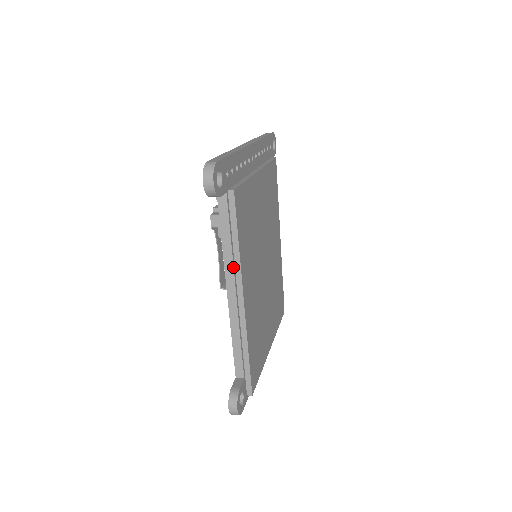
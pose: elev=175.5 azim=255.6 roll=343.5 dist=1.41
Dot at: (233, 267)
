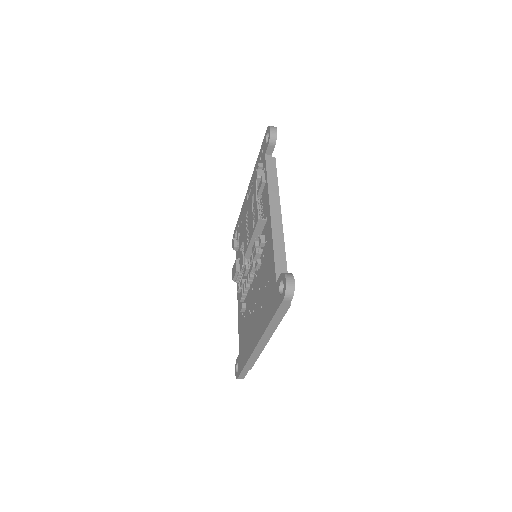
Dot at: (275, 195)
